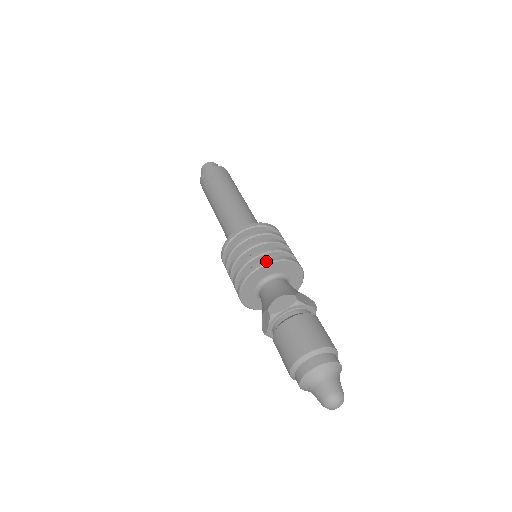
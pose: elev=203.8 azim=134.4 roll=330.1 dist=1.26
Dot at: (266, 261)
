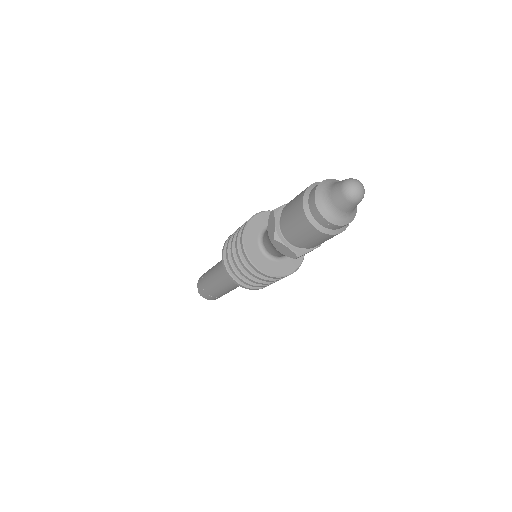
Dot at: (262, 212)
